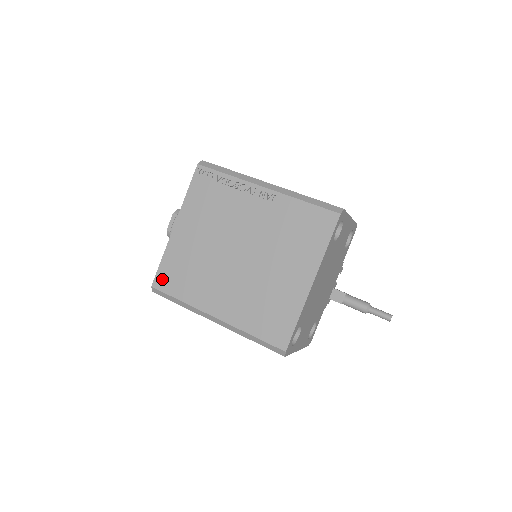
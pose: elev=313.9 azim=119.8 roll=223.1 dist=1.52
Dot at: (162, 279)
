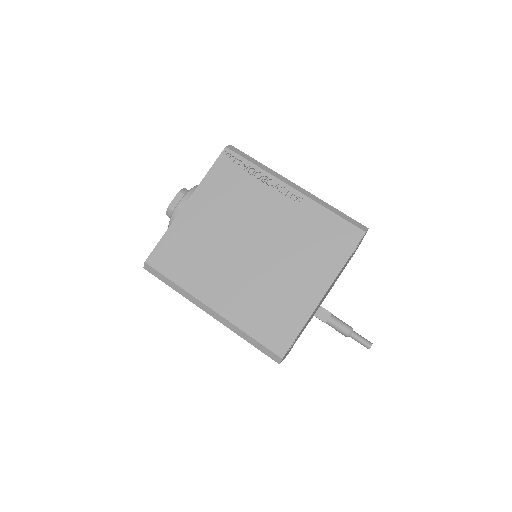
Dot at: (159, 257)
